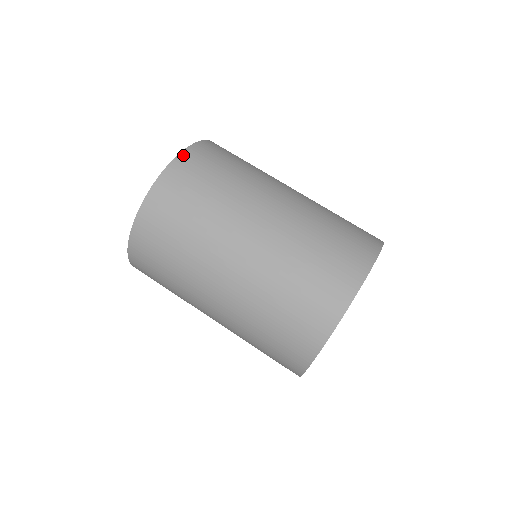
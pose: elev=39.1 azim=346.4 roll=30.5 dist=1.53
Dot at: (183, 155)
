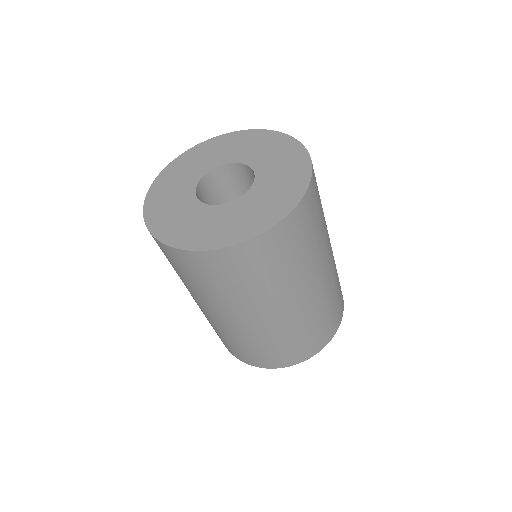
Dot at: (304, 200)
